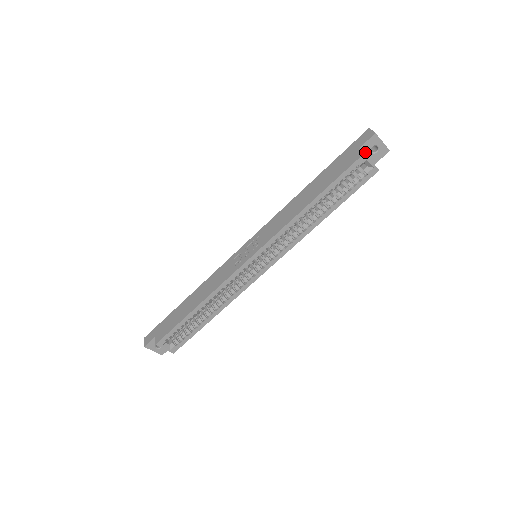
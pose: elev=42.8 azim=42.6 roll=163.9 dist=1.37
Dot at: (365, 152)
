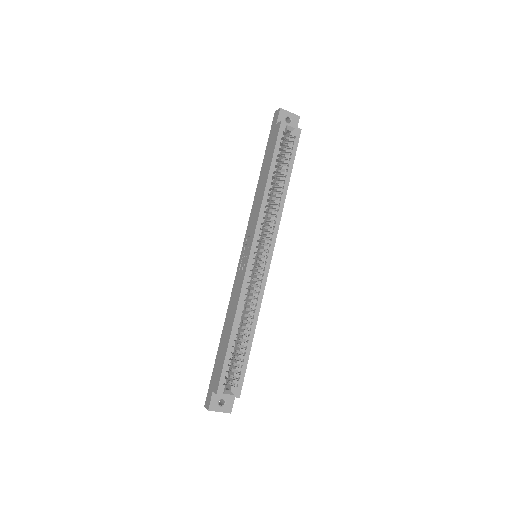
Dot at: occluded
